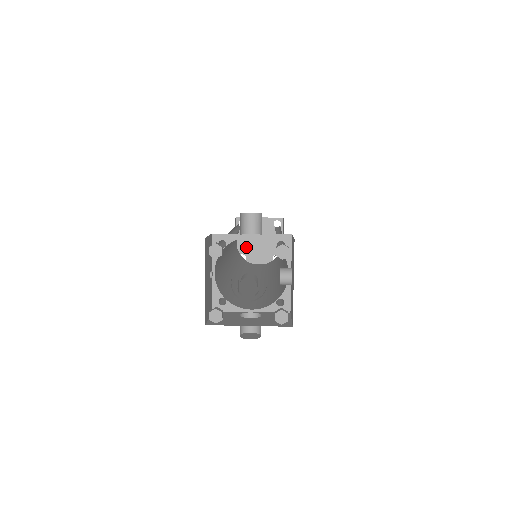
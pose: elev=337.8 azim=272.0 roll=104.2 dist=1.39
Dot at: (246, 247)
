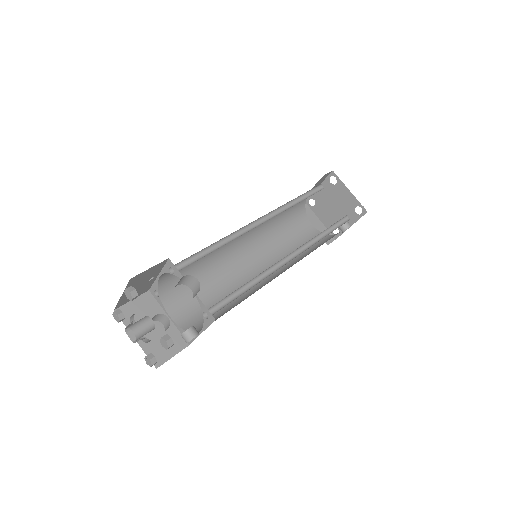
Dot at: (321, 199)
